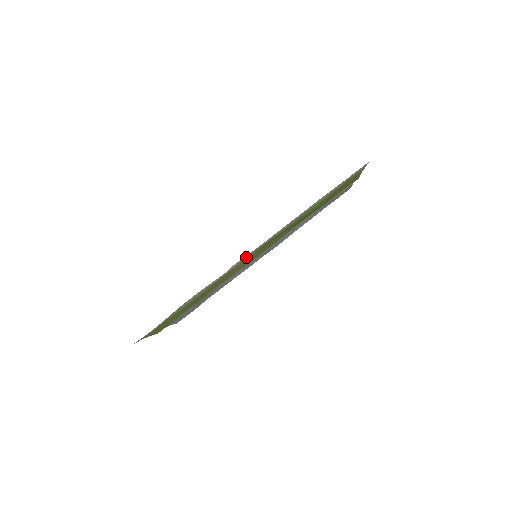
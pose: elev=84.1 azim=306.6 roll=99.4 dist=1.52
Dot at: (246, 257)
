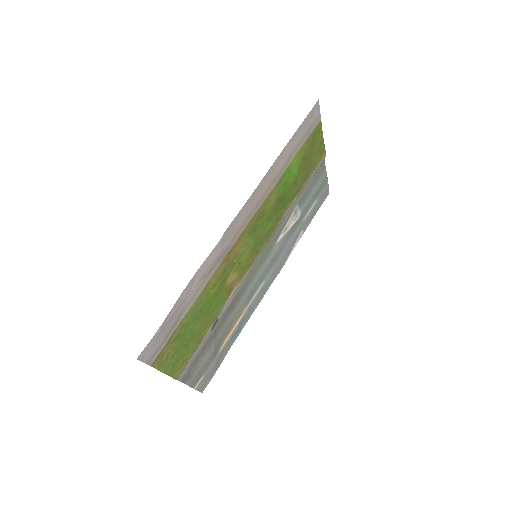
Dot at: (238, 232)
